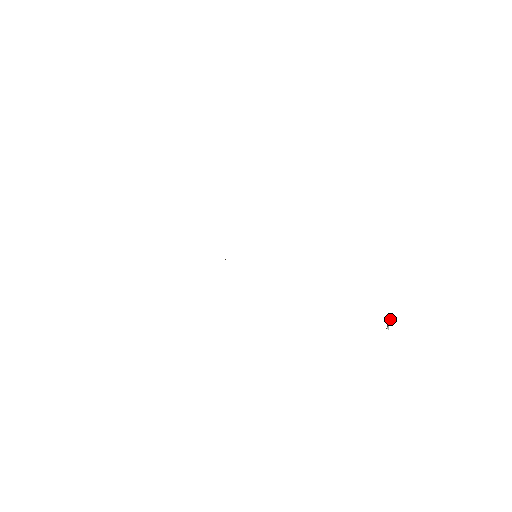
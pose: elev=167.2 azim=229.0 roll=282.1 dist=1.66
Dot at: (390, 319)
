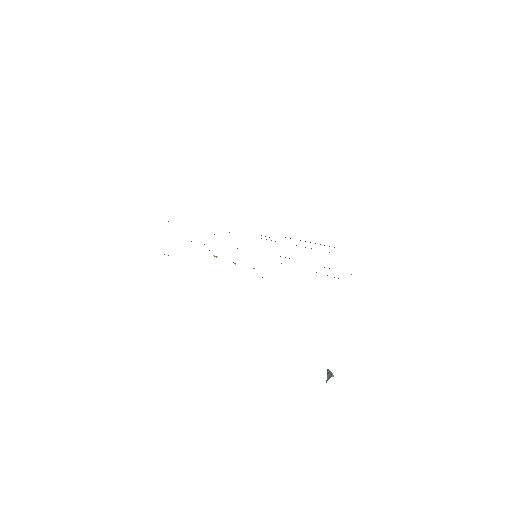
Dot at: (328, 374)
